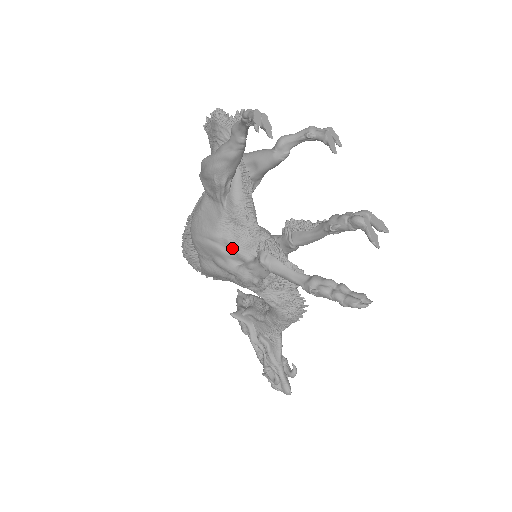
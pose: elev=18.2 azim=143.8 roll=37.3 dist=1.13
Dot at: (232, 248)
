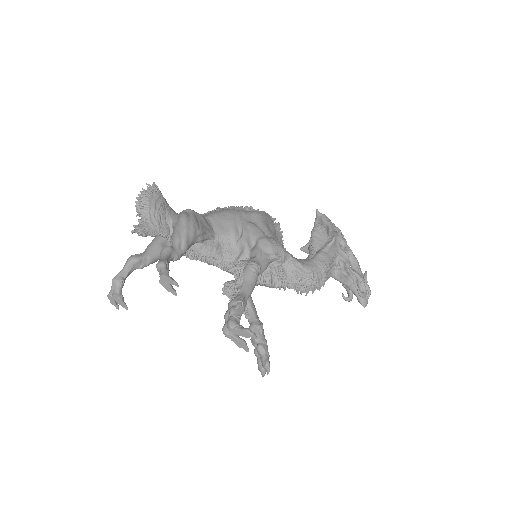
Dot at: occluded
